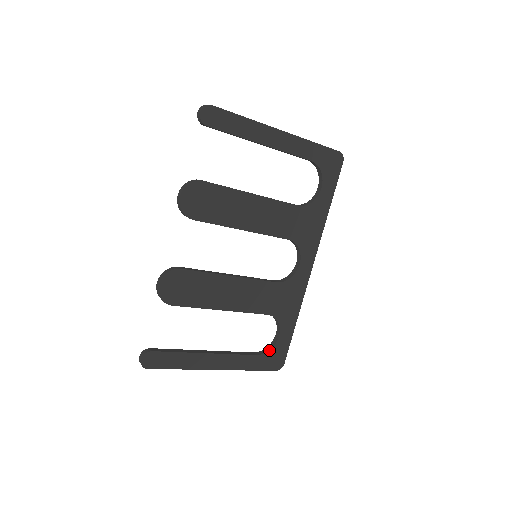
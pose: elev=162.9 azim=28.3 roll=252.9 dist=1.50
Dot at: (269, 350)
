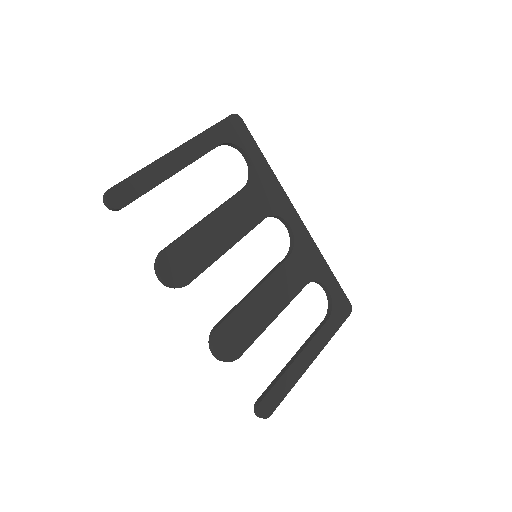
Dot at: (332, 307)
